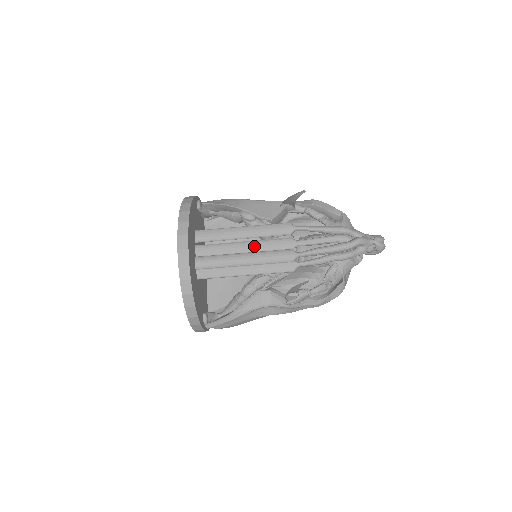
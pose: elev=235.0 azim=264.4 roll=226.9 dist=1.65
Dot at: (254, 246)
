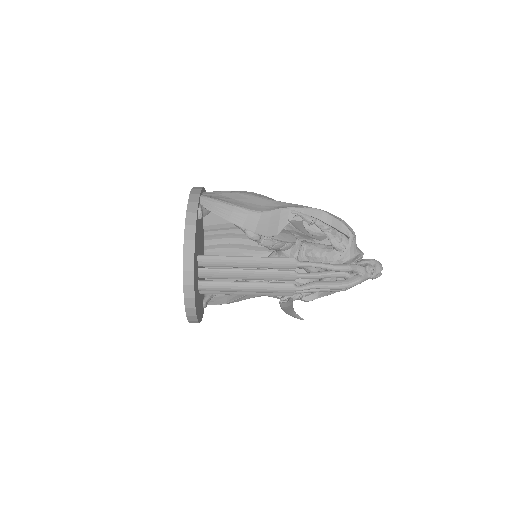
Dot at: (257, 276)
